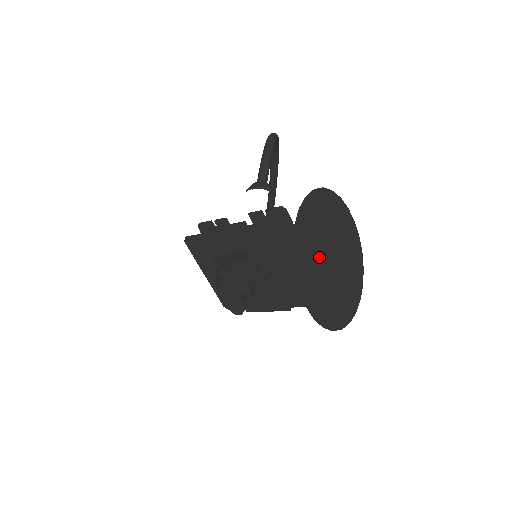
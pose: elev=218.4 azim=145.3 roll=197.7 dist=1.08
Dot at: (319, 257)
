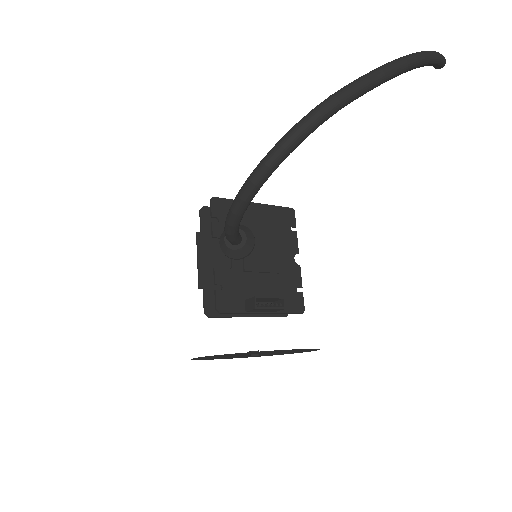
Dot at: (234, 356)
